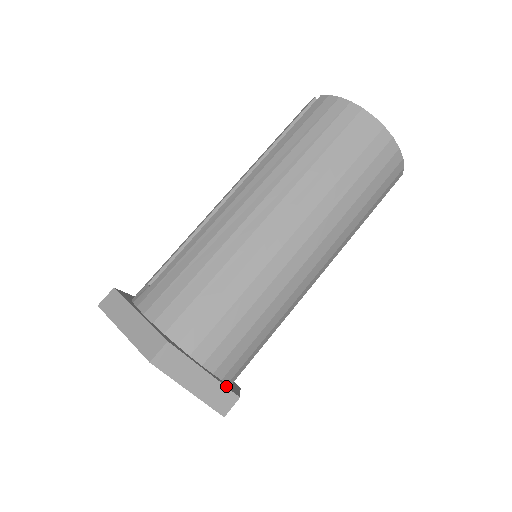
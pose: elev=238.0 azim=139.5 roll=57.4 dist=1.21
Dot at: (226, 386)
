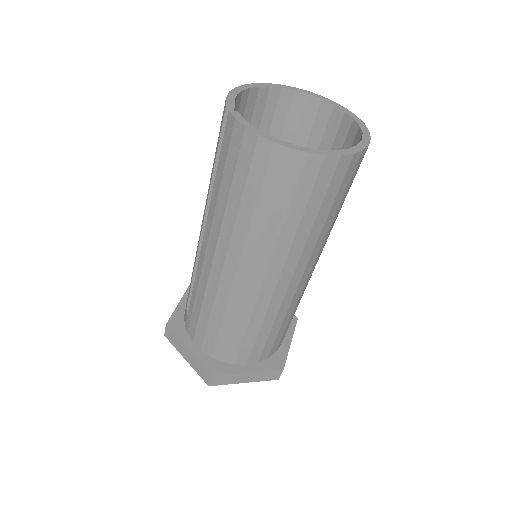
Dot at: (270, 369)
